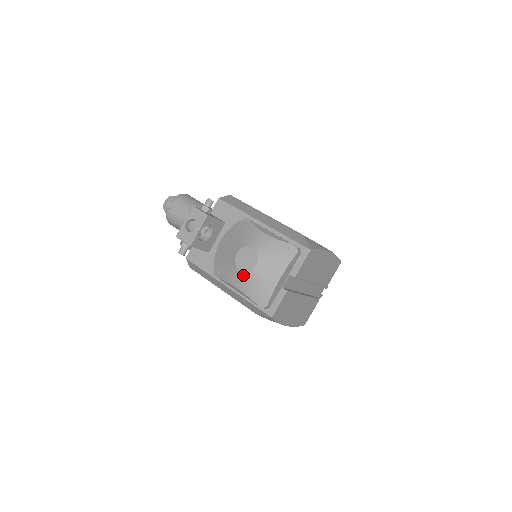
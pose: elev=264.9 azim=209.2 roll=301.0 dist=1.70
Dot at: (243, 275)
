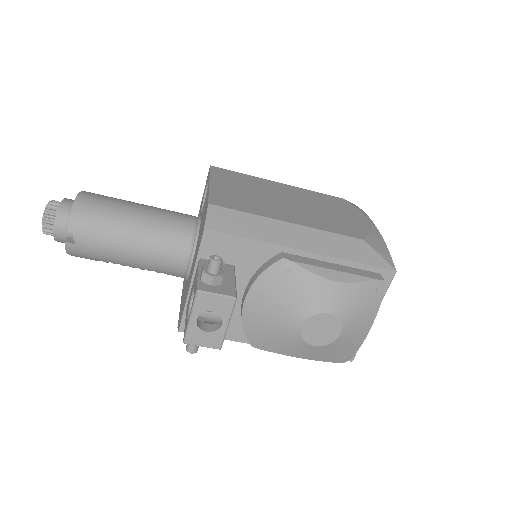
Dot at: (320, 349)
